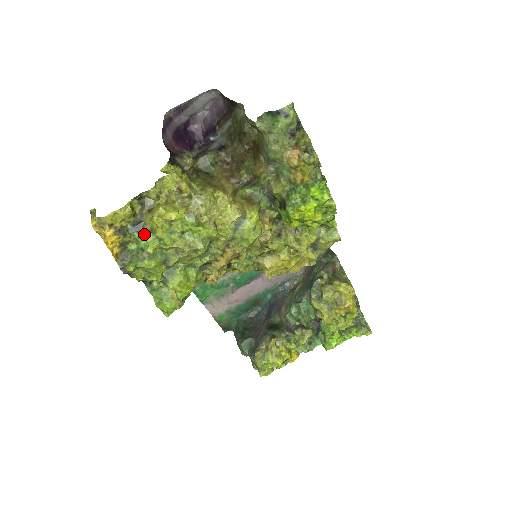
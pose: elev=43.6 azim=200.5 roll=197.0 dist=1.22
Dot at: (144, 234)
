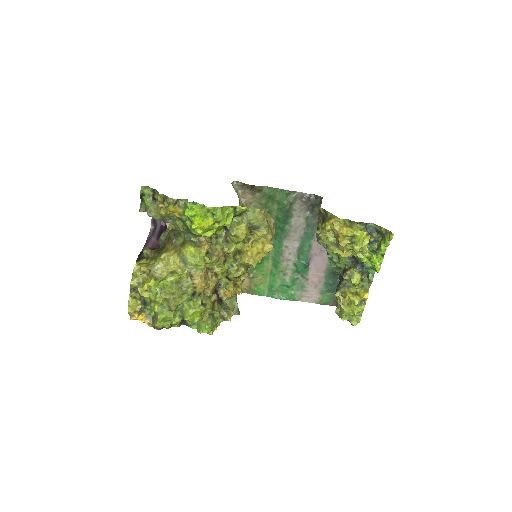
Dot at: (150, 305)
